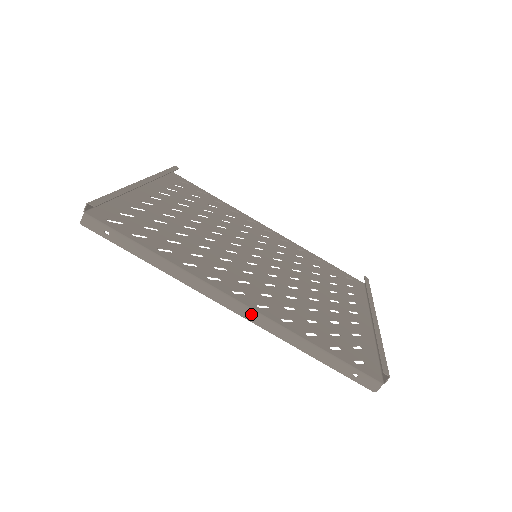
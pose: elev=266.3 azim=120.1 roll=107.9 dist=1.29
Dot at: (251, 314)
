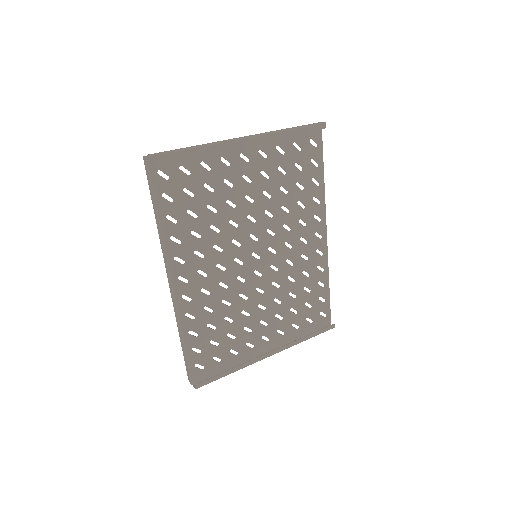
Dot at: (173, 296)
